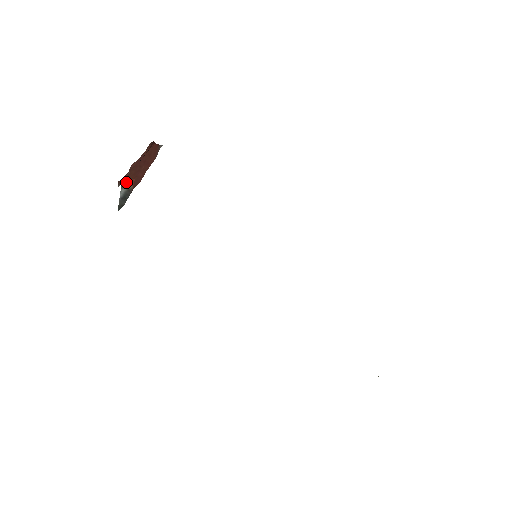
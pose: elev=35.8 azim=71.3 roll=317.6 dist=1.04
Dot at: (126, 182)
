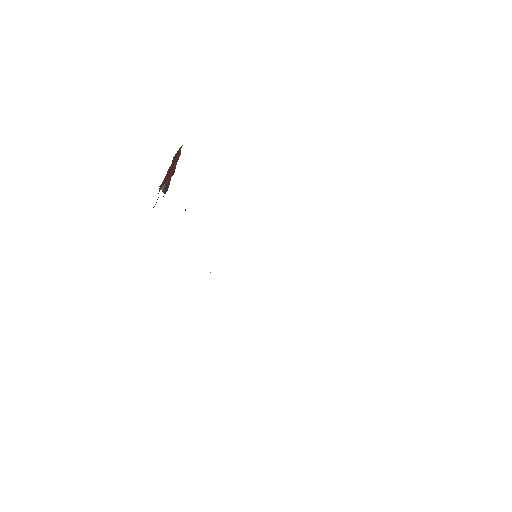
Dot at: occluded
